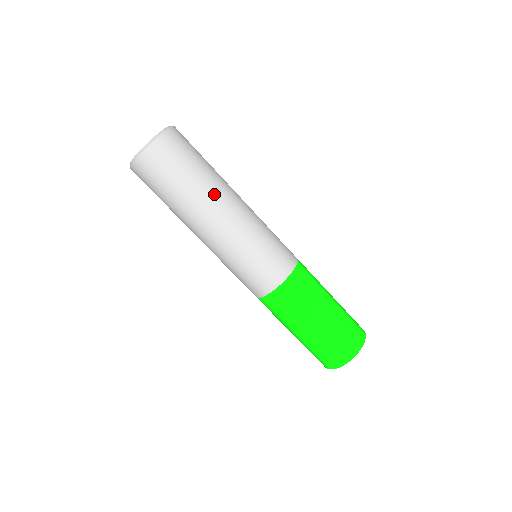
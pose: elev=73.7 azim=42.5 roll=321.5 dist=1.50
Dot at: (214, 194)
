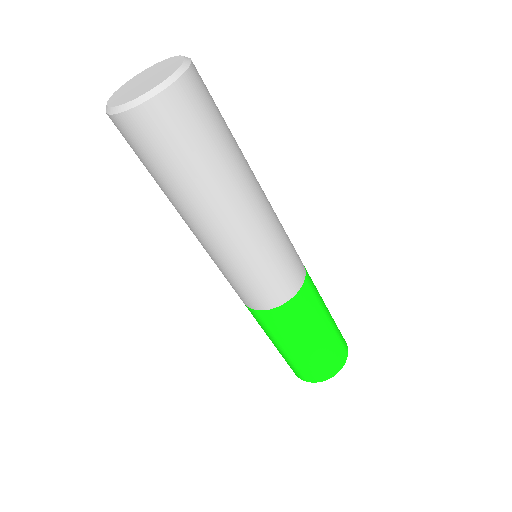
Dot at: (220, 196)
